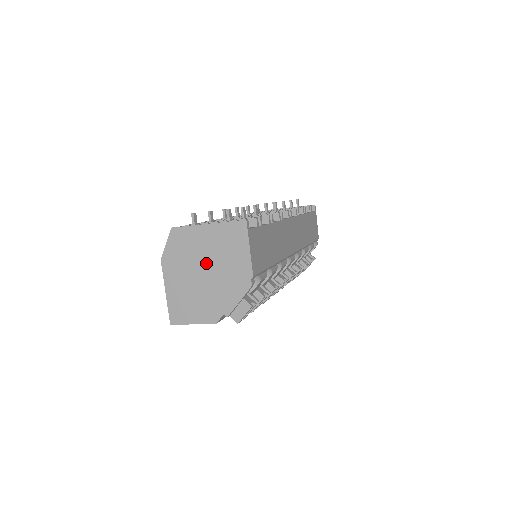
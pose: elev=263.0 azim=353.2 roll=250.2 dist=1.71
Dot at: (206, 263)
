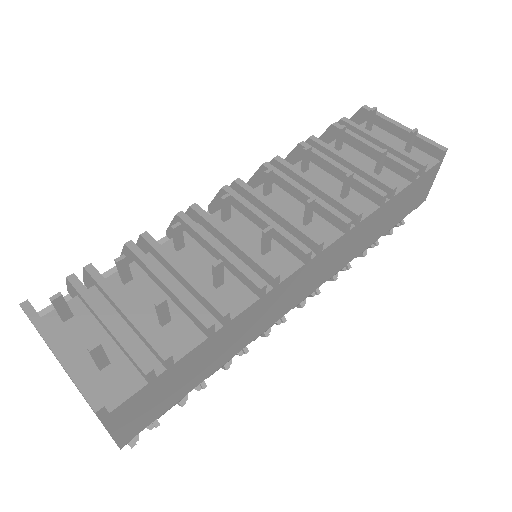
Dot at: occluded
